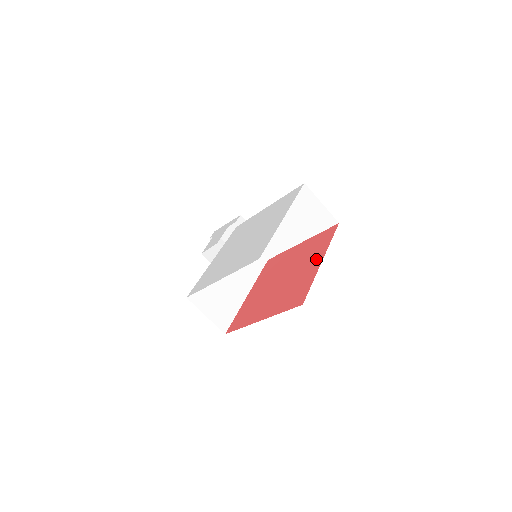
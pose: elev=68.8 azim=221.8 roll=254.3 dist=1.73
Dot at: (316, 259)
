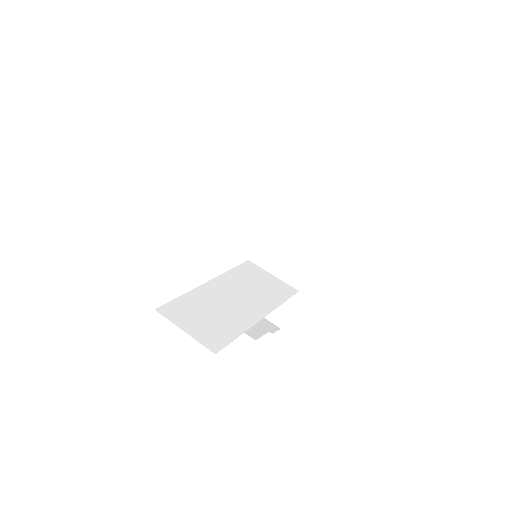
Dot at: occluded
